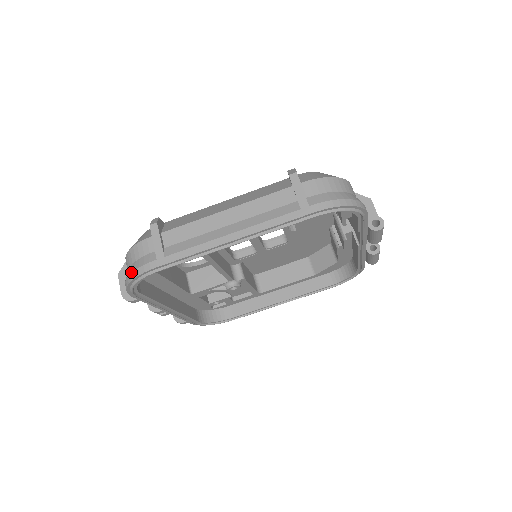
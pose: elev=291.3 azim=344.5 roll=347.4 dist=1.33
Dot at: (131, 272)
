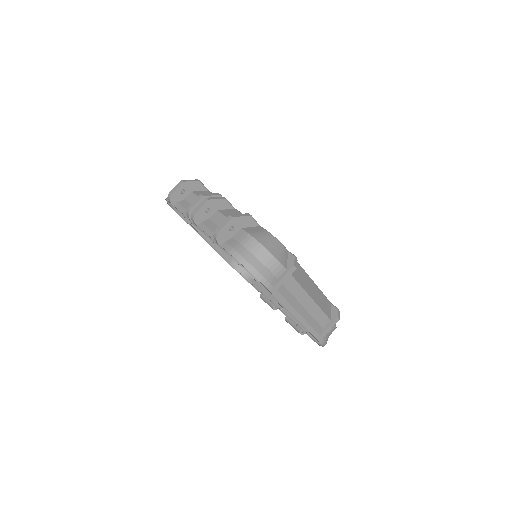
Dot at: (258, 270)
